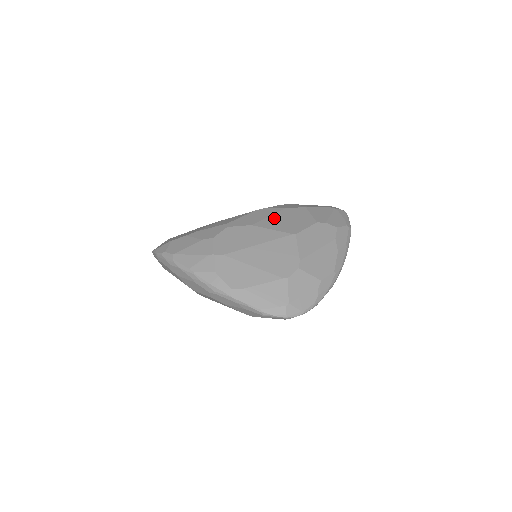
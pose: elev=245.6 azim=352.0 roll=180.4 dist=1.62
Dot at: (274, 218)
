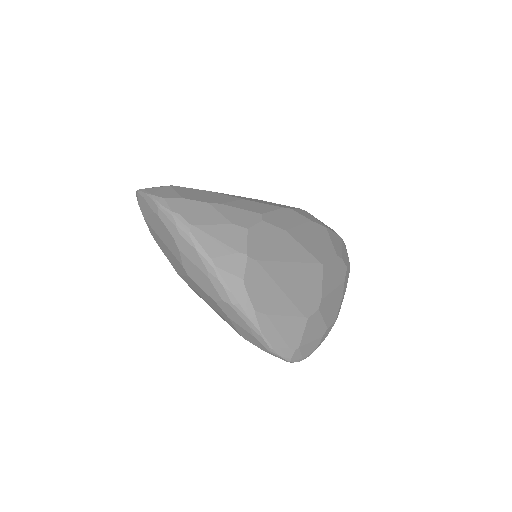
Dot at: (304, 230)
